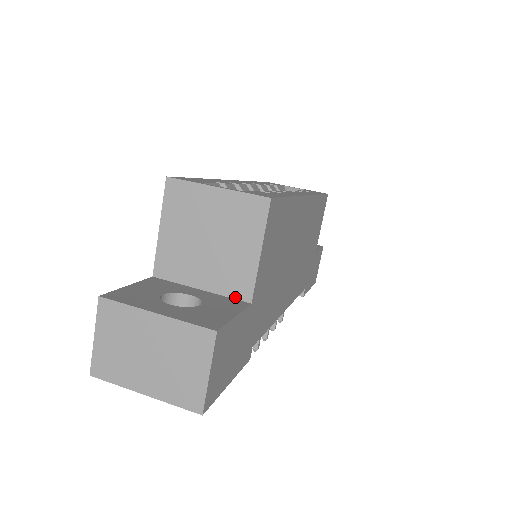
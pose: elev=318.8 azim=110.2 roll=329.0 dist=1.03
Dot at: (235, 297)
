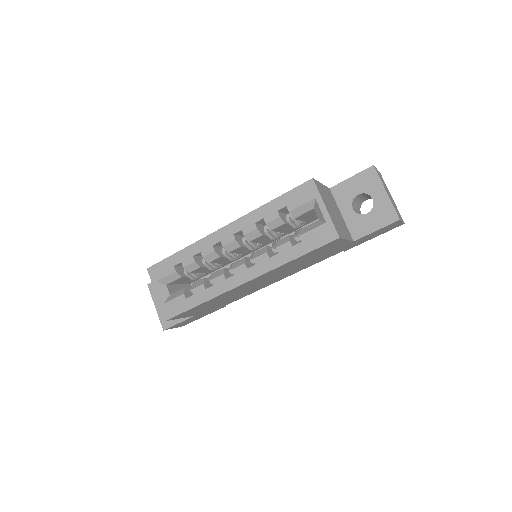
Dot at: occluded
